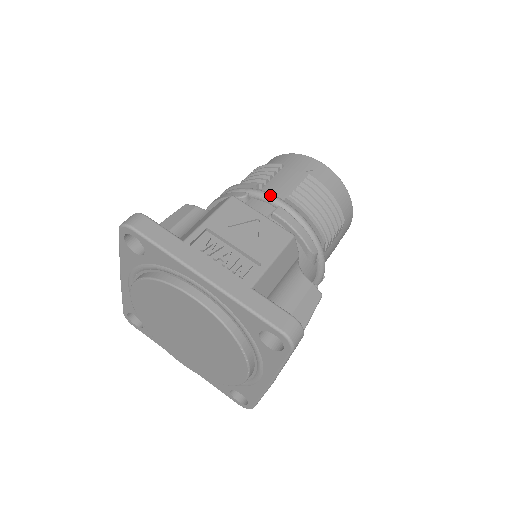
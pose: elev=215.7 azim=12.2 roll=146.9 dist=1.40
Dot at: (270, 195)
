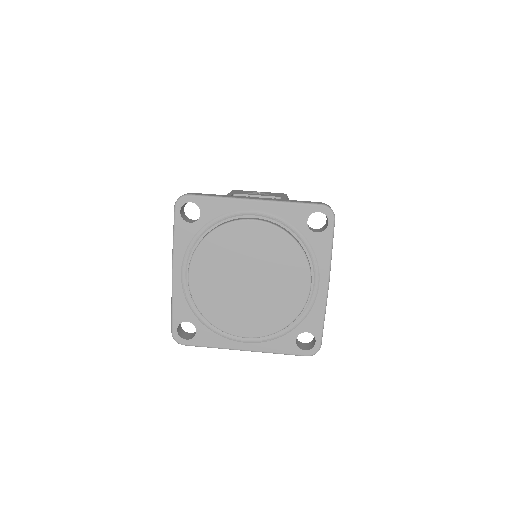
Dot at: occluded
